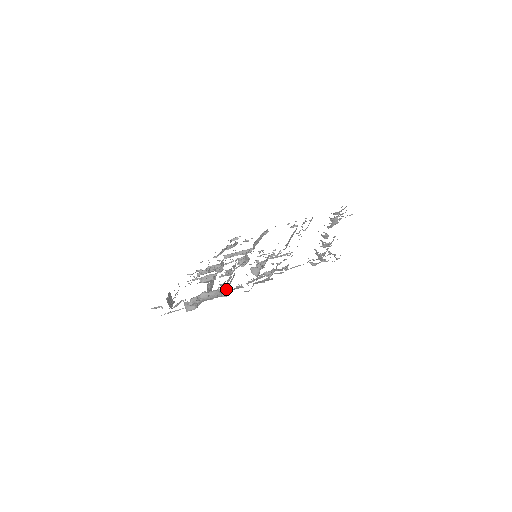
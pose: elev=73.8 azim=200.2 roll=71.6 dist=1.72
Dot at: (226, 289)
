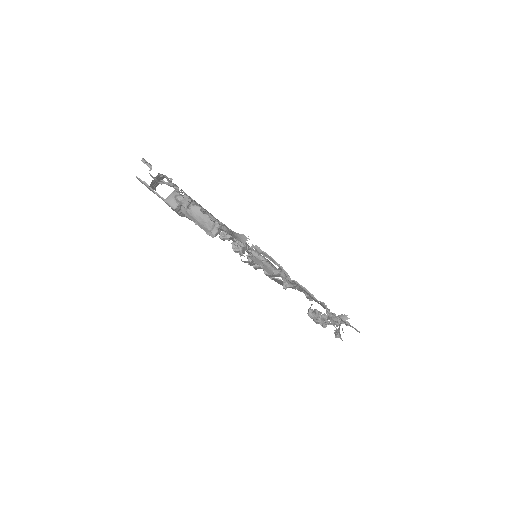
Dot at: (218, 233)
